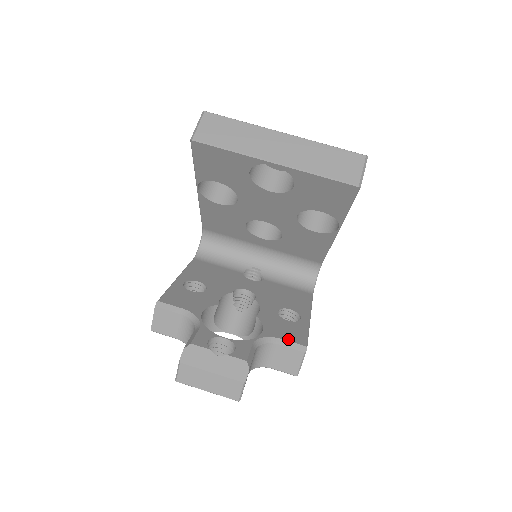
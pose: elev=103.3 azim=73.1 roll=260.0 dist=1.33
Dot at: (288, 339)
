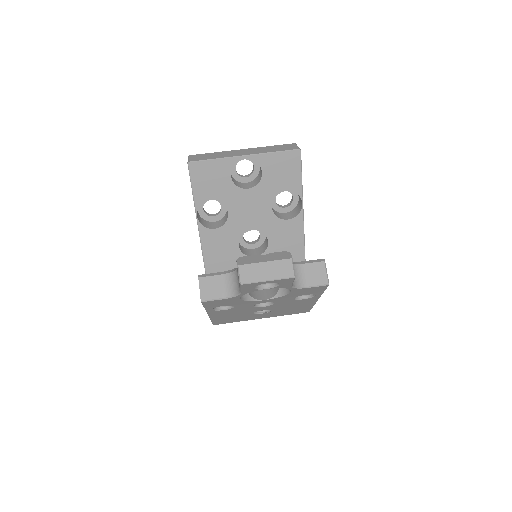
Dot at: (308, 261)
